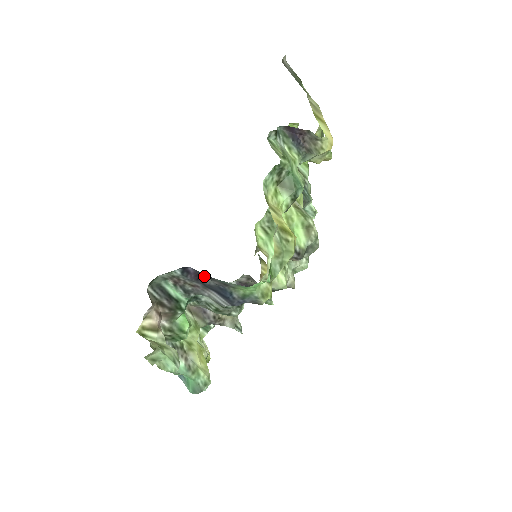
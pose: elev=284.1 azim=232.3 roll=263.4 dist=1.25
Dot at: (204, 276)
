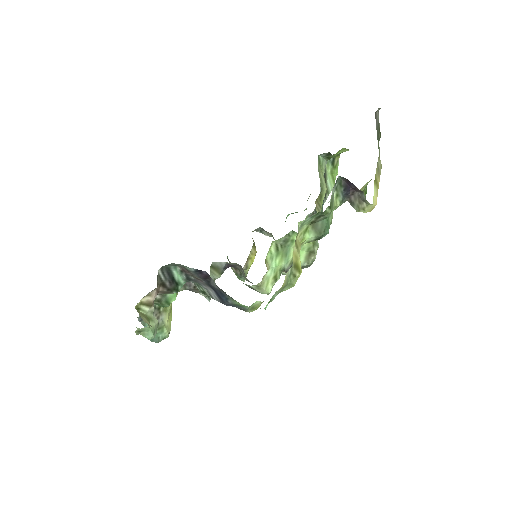
Dot at: (213, 280)
